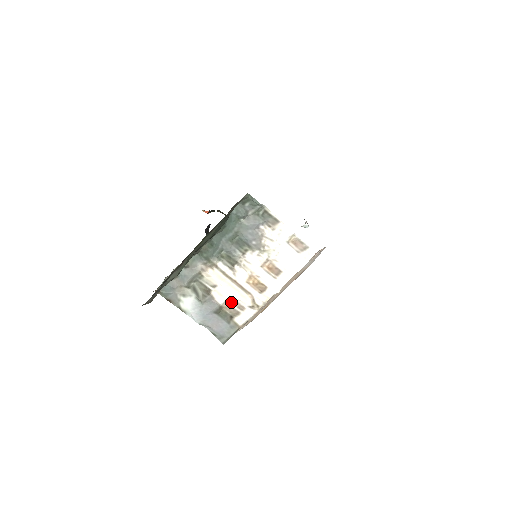
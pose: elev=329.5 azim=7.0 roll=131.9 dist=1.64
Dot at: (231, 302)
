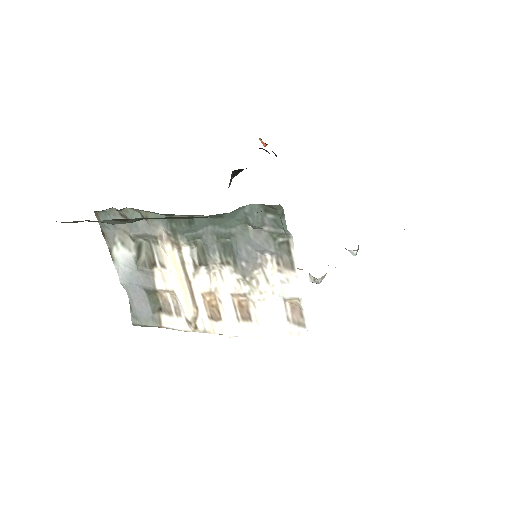
Dot at: (171, 296)
